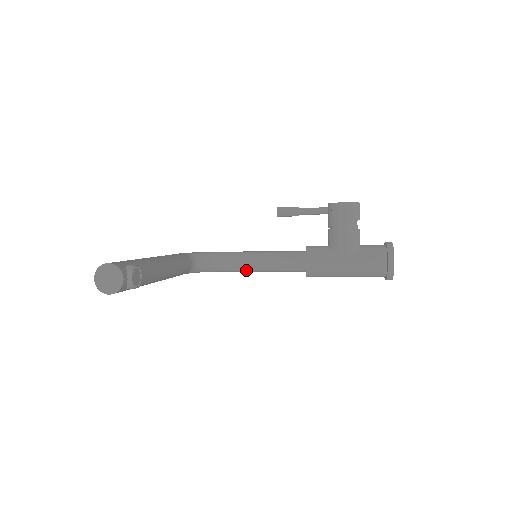
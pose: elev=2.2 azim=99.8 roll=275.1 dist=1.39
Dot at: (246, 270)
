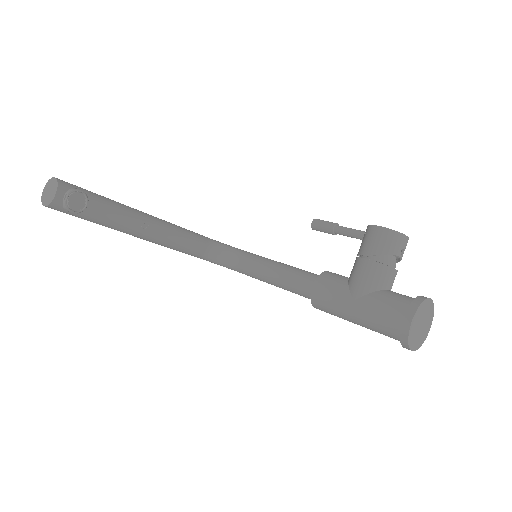
Dot at: (260, 278)
